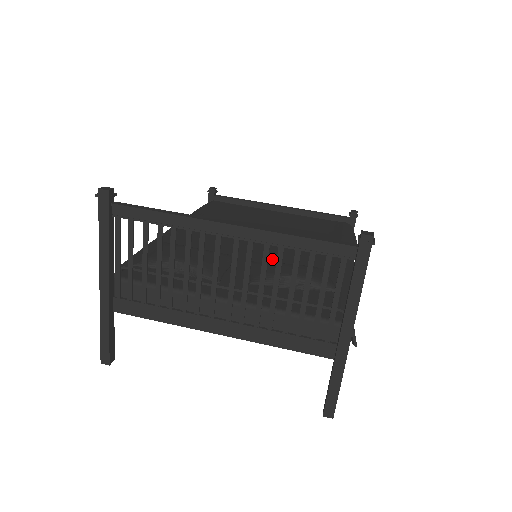
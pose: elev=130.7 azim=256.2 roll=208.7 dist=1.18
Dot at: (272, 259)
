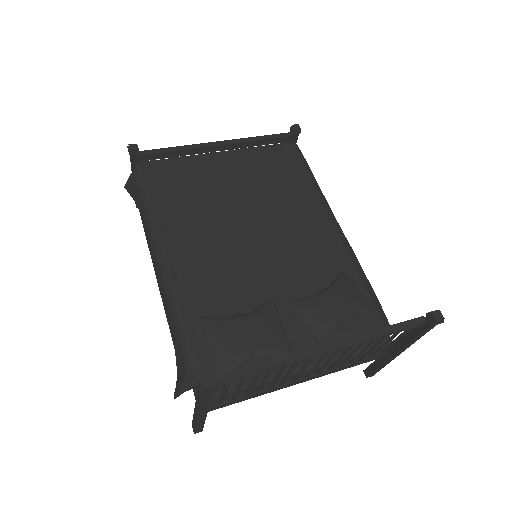
Dot at: (292, 275)
